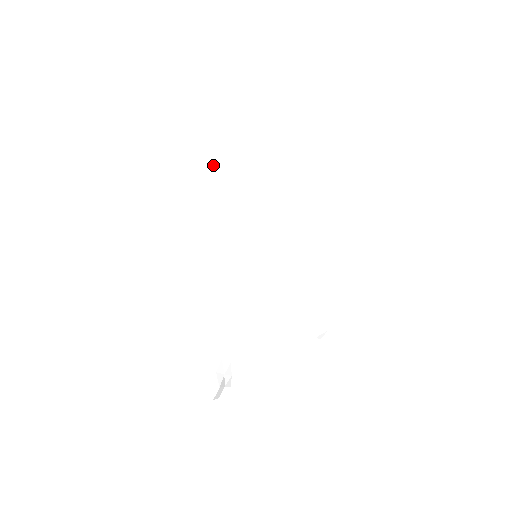
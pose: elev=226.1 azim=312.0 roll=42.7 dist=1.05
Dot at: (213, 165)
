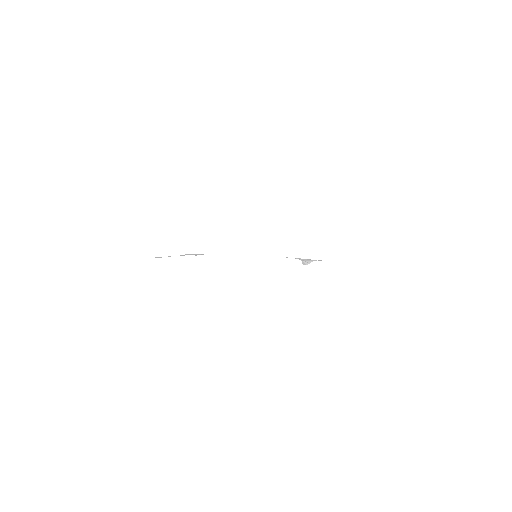
Dot at: occluded
